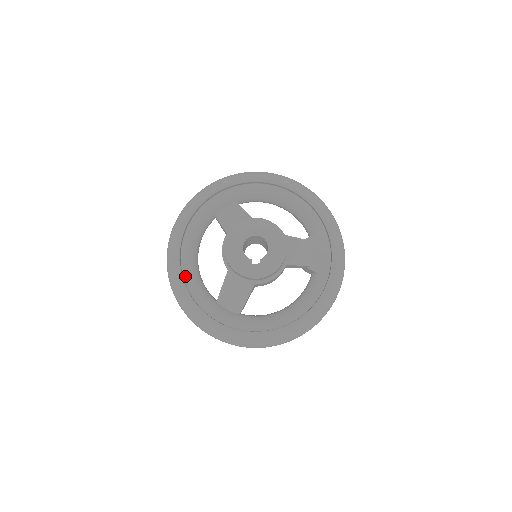
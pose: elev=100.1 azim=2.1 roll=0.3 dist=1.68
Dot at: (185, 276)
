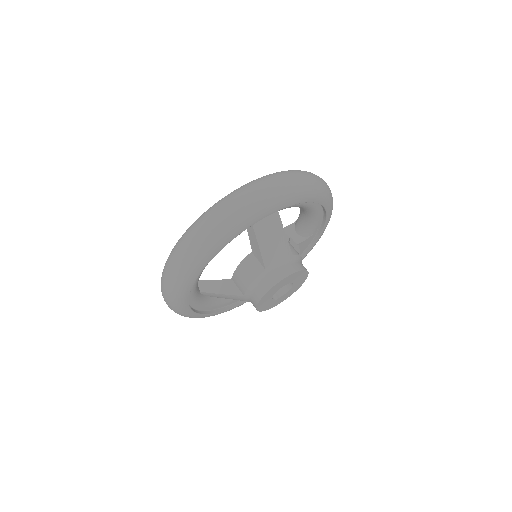
Dot at: occluded
